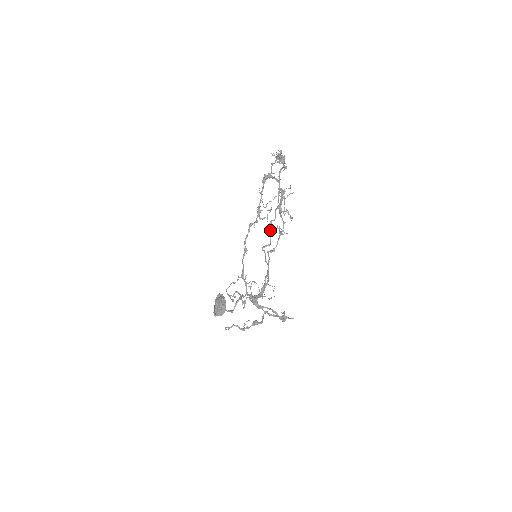
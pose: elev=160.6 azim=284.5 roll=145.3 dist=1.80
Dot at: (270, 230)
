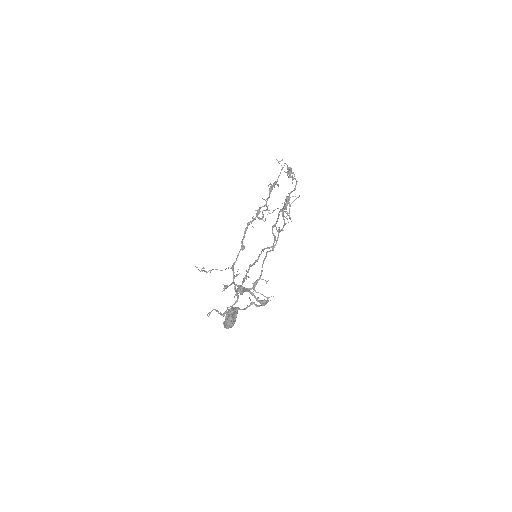
Dot at: (272, 232)
